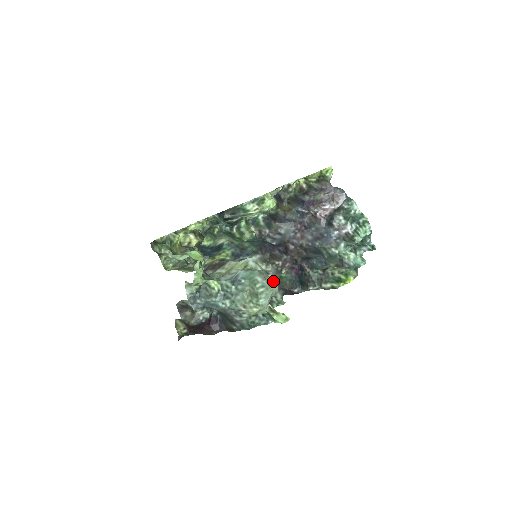
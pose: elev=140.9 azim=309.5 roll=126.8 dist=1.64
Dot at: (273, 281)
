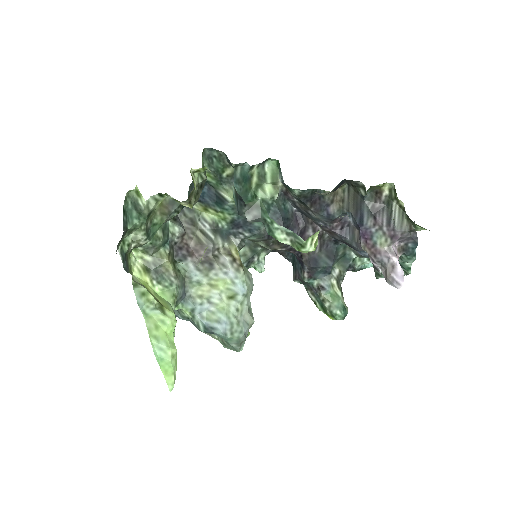
Dot at: (251, 324)
